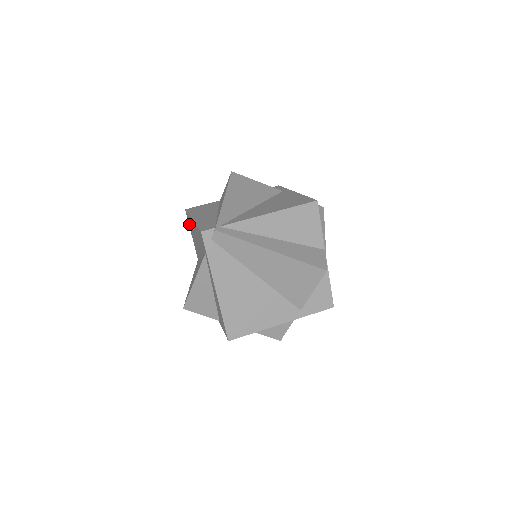
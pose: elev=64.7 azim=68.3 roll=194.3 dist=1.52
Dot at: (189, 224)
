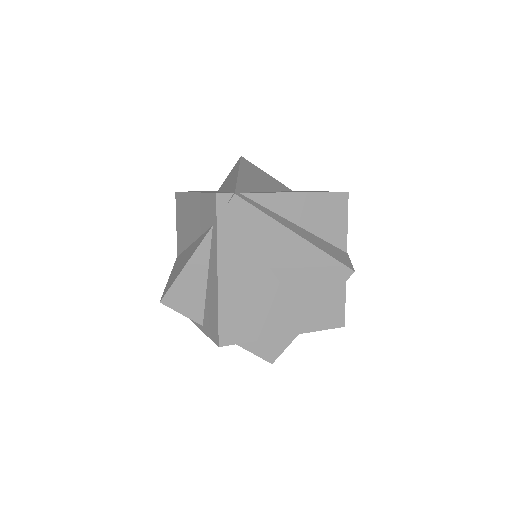
Dot at: (178, 209)
